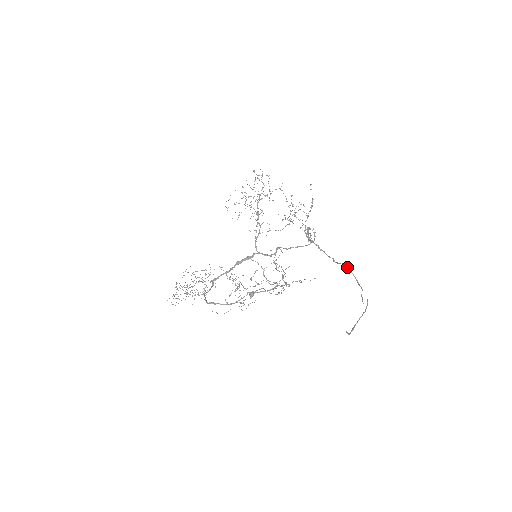
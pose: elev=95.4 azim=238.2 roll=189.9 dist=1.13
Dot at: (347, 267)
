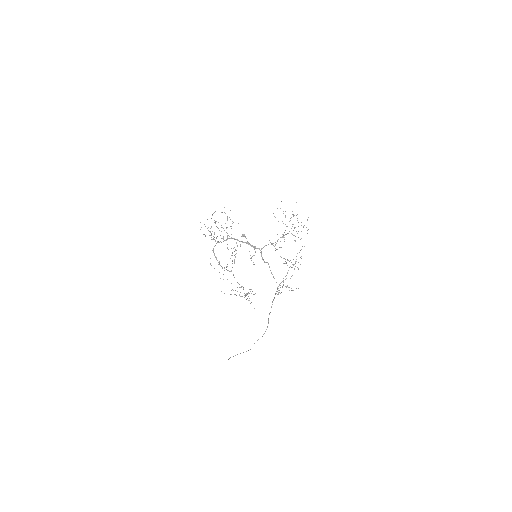
Dot at: occluded
